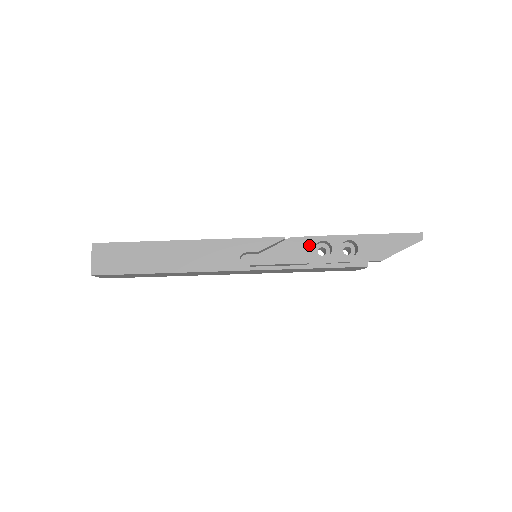
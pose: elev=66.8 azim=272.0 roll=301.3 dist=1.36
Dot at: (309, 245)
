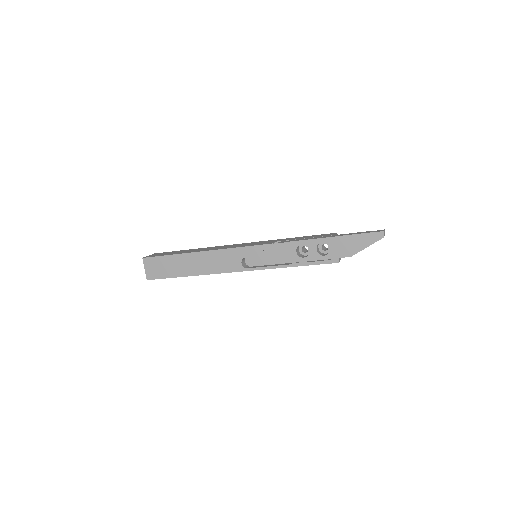
Dot at: (291, 248)
